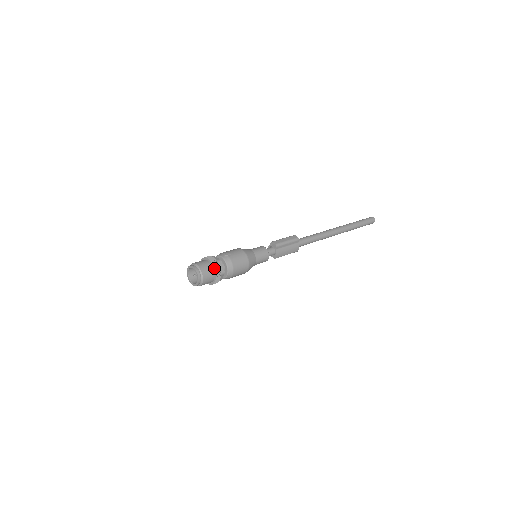
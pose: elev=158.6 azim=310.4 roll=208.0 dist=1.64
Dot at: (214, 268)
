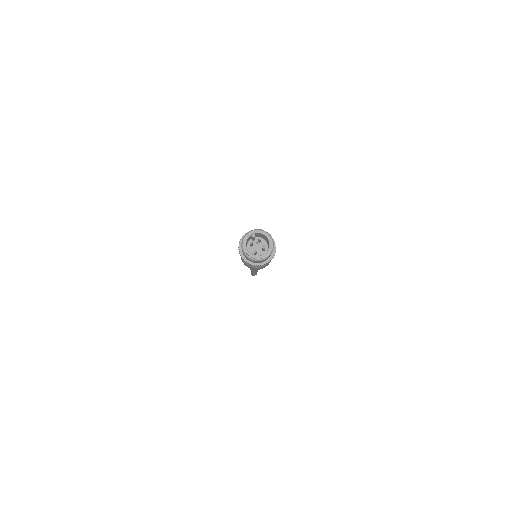
Dot at: occluded
